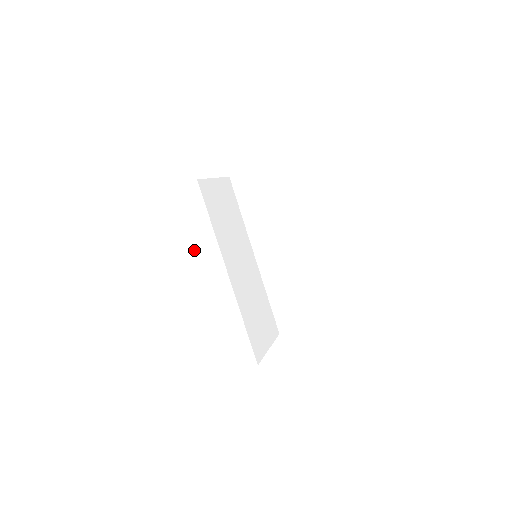
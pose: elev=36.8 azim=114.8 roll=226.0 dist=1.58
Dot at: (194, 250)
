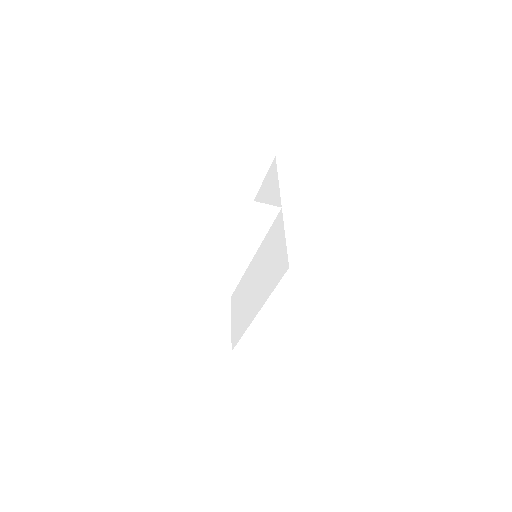
Dot at: (209, 234)
